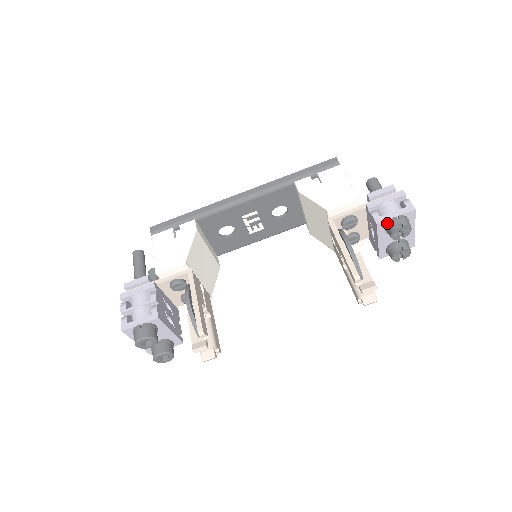
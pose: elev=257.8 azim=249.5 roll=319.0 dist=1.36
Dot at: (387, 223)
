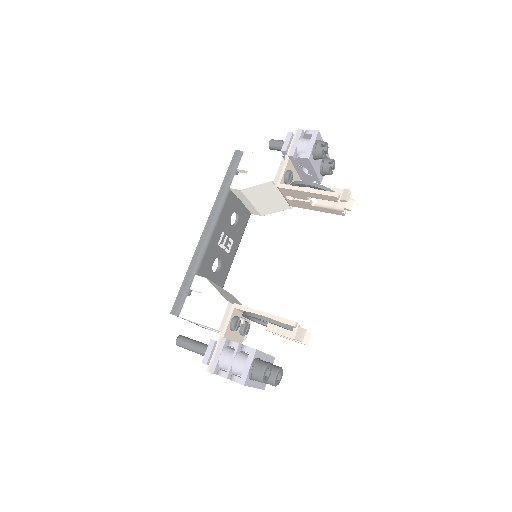
Dot at: (313, 153)
